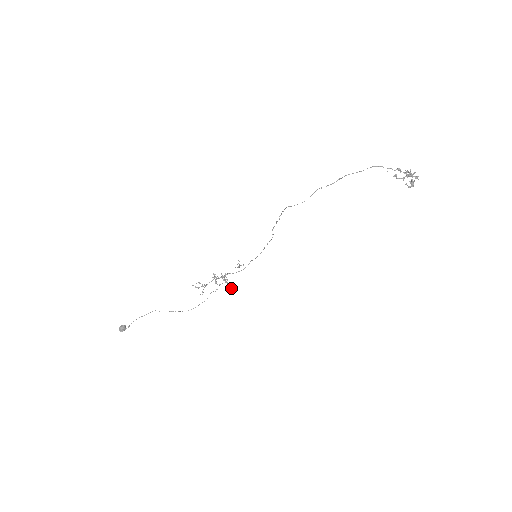
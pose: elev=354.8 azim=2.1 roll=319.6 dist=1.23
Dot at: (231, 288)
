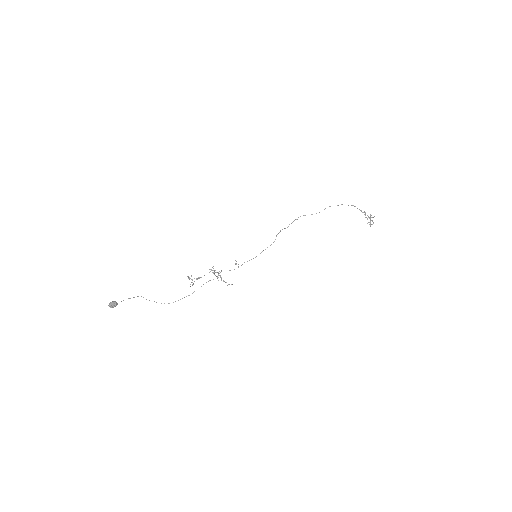
Dot at: (225, 282)
